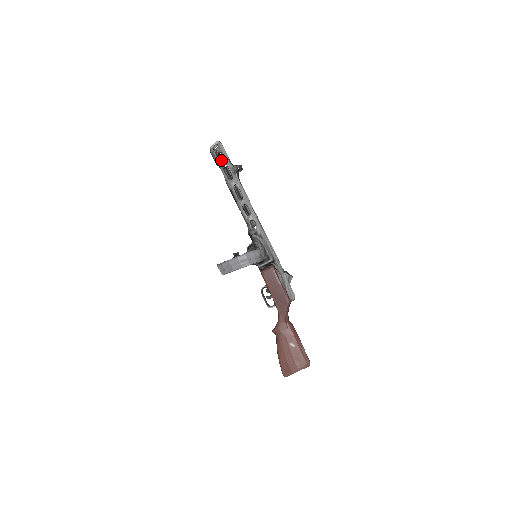
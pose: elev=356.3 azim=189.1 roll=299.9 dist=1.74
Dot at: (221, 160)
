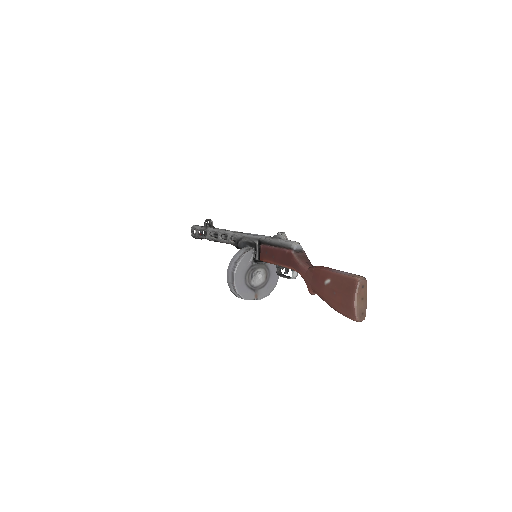
Dot at: (196, 233)
